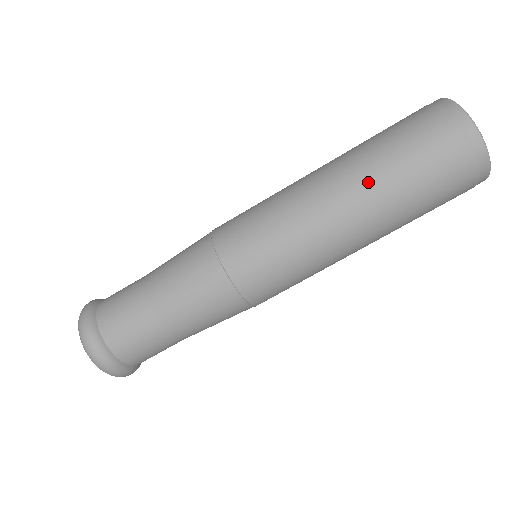
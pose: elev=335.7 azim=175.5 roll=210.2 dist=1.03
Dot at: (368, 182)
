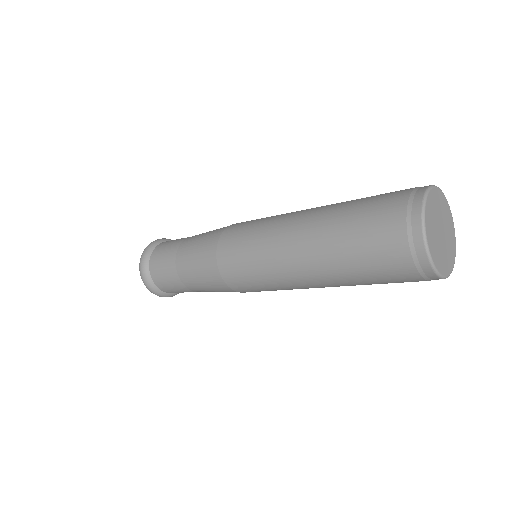
Dot at: (323, 248)
